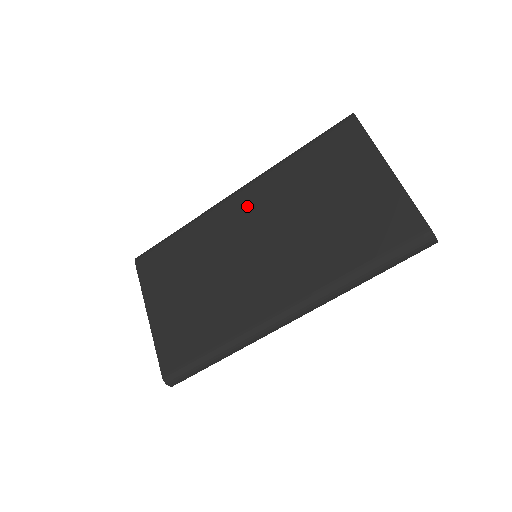
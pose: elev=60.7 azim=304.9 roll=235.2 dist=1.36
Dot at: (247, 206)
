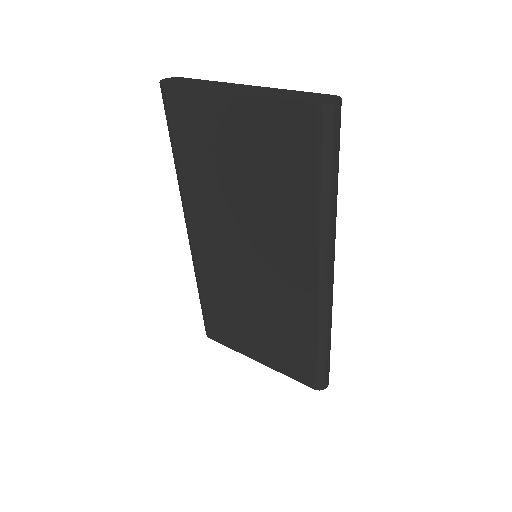
Dot at: (205, 235)
